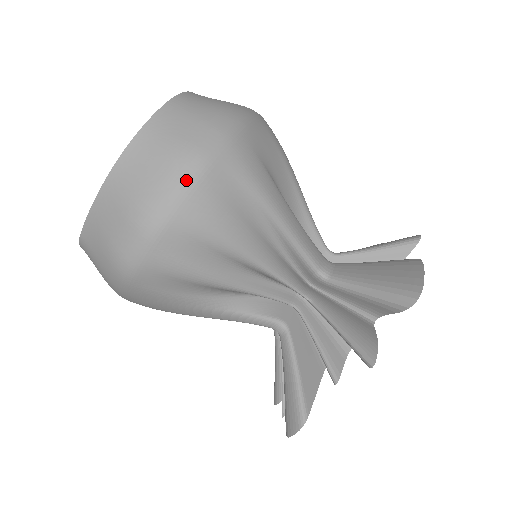
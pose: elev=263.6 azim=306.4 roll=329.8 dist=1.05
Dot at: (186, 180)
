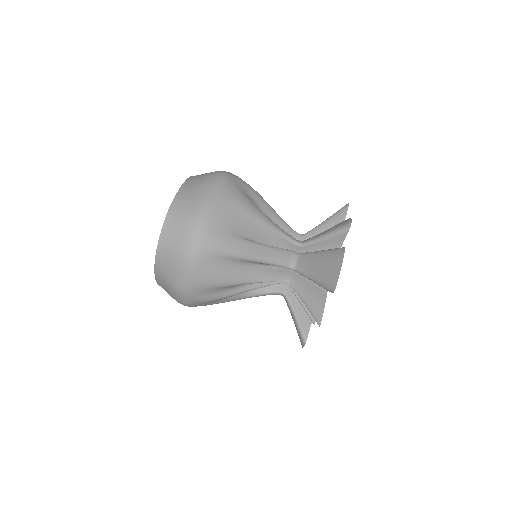
Dot at: (188, 270)
